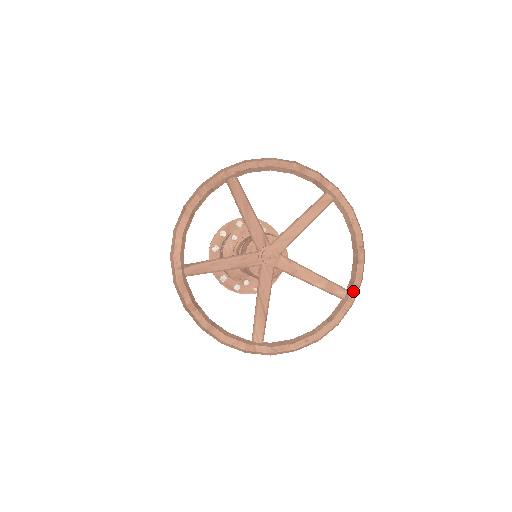
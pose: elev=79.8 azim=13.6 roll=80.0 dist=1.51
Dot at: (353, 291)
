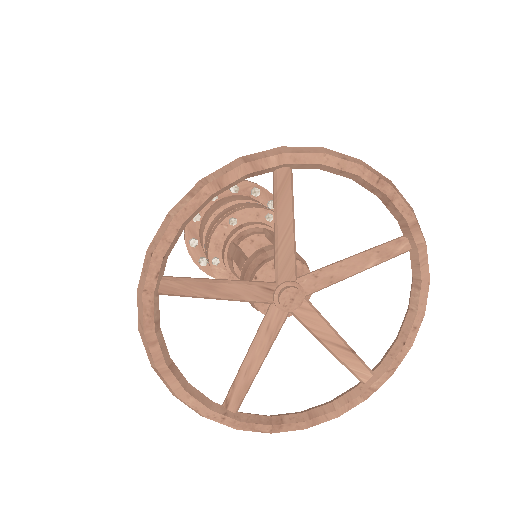
Dot at: (415, 234)
